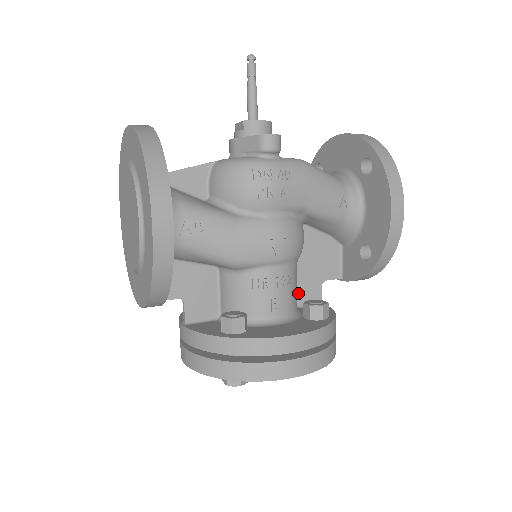
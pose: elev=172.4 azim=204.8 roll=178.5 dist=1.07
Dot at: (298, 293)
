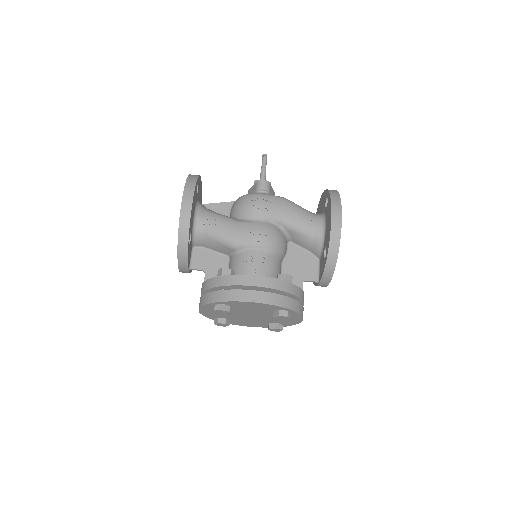
Dot at: occluded
